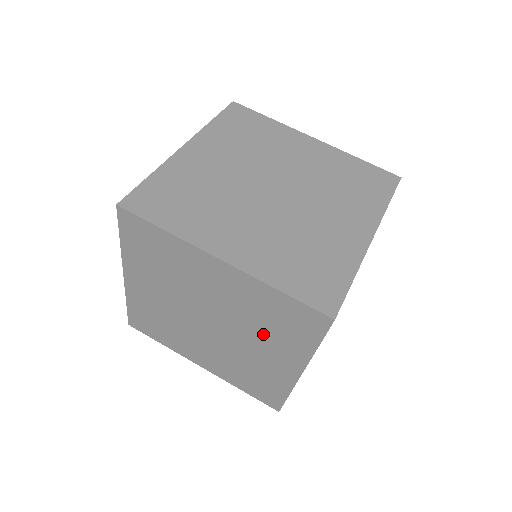
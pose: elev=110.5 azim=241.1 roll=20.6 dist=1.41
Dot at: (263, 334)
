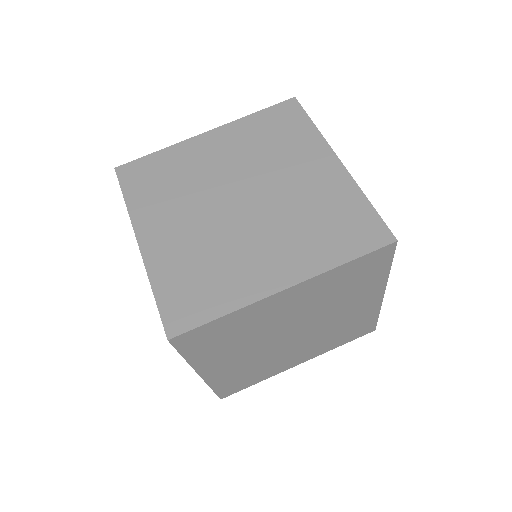
Dot at: occluded
